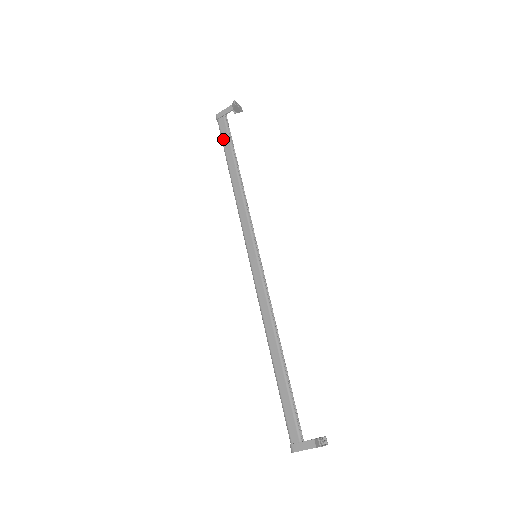
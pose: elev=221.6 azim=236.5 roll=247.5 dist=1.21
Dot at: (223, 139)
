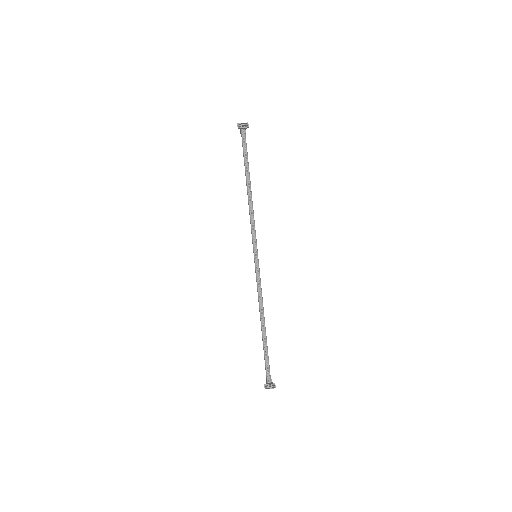
Dot at: (243, 154)
